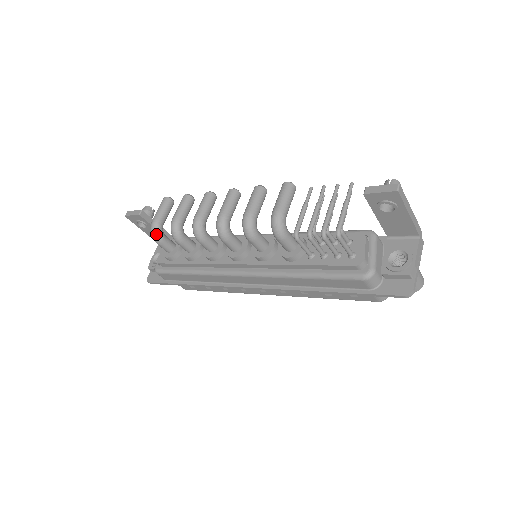
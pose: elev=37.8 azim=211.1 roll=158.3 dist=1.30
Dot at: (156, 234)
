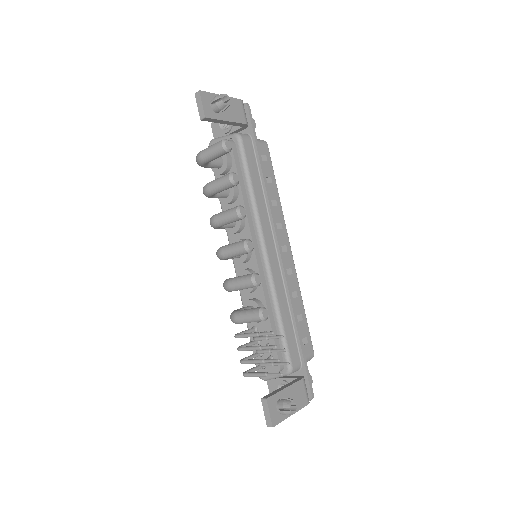
Dot at: (199, 165)
